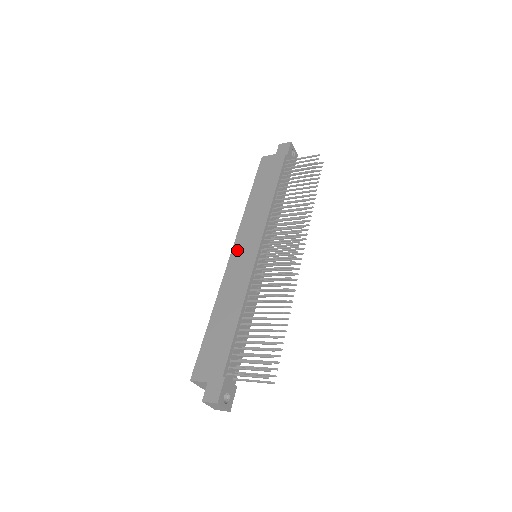
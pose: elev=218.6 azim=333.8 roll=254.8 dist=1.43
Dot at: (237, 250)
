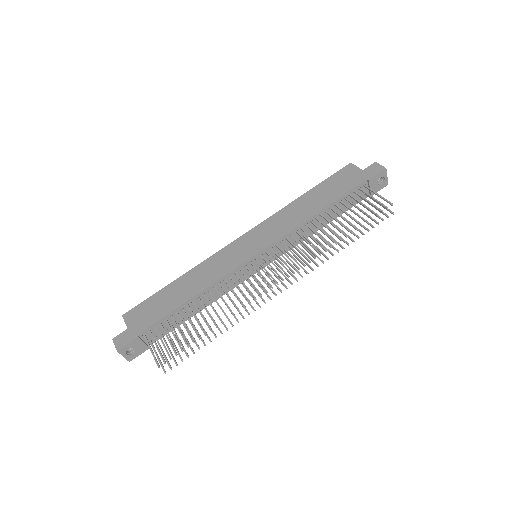
Dot at: (245, 239)
